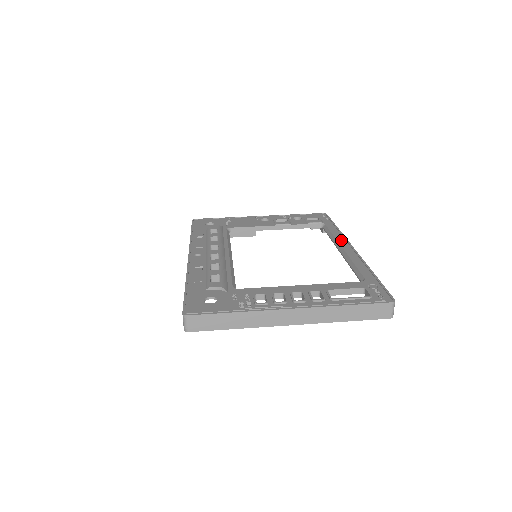
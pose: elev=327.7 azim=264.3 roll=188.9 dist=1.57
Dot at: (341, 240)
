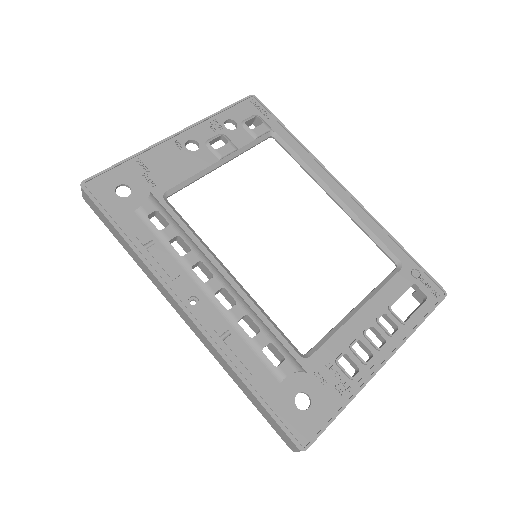
Dot at: (323, 175)
